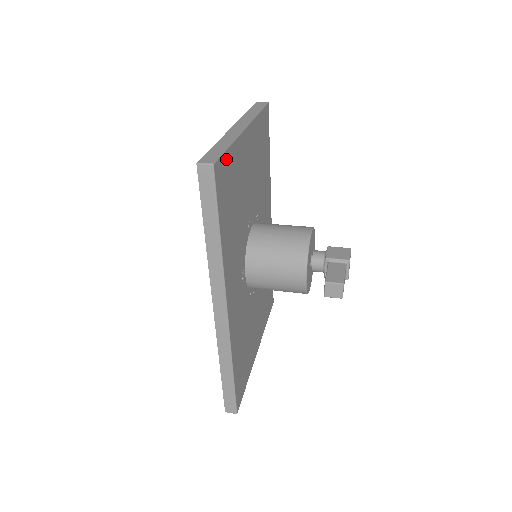
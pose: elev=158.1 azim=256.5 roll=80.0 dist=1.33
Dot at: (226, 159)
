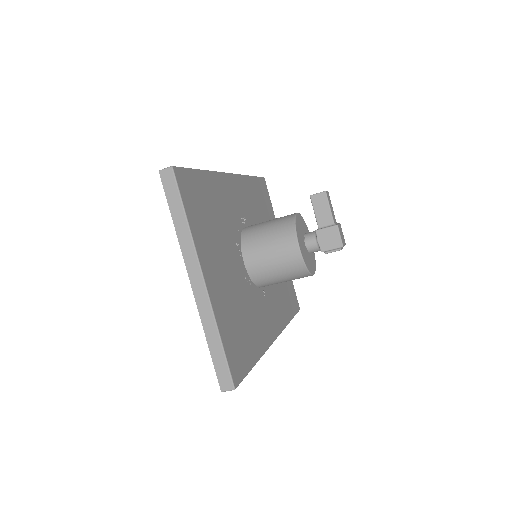
Dot at: (269, 199)
